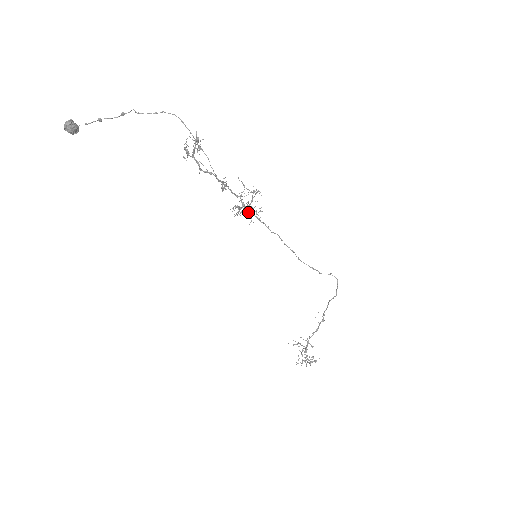
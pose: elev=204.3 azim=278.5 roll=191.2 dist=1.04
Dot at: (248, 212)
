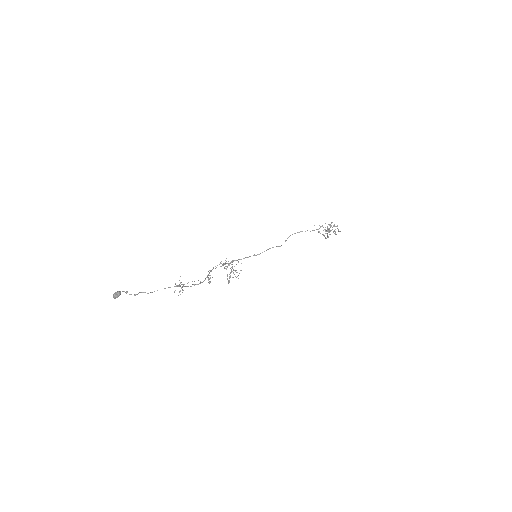
Dot at: (233, 273)
